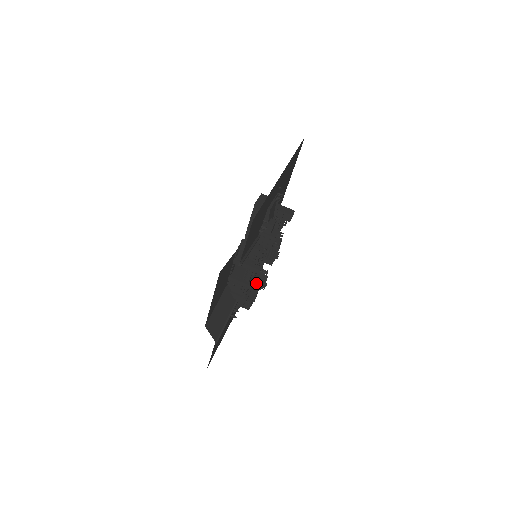
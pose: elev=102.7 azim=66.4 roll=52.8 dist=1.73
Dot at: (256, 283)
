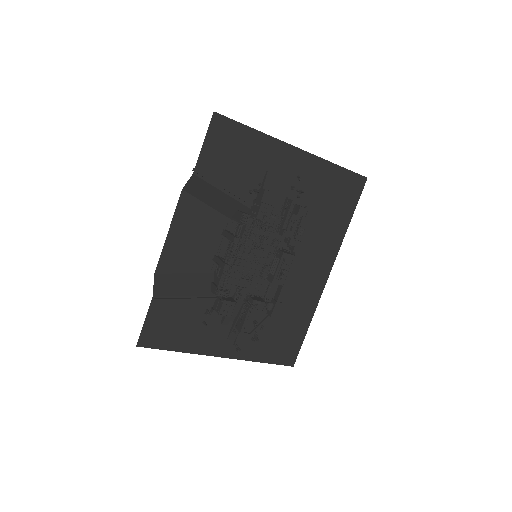
Dot at: (248, 300)
